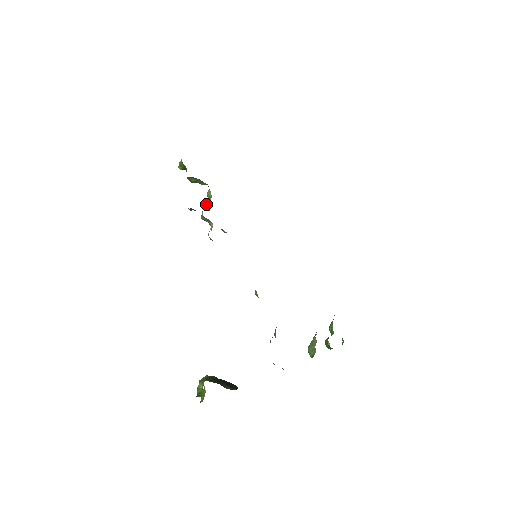
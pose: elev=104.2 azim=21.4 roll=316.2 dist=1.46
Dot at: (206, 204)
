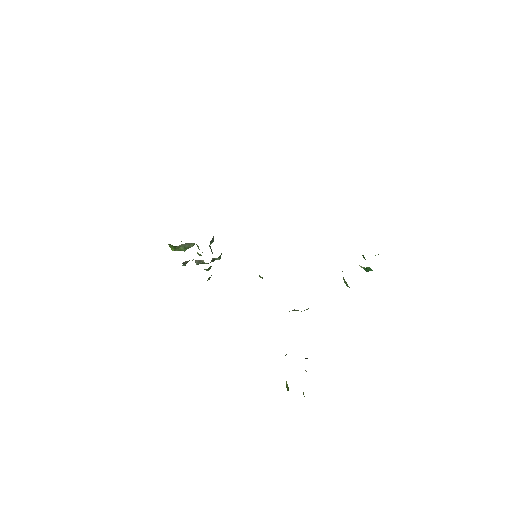
Dot at: (198, 254)
